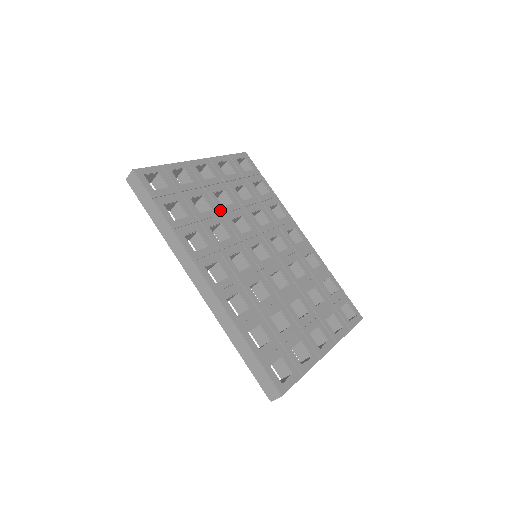
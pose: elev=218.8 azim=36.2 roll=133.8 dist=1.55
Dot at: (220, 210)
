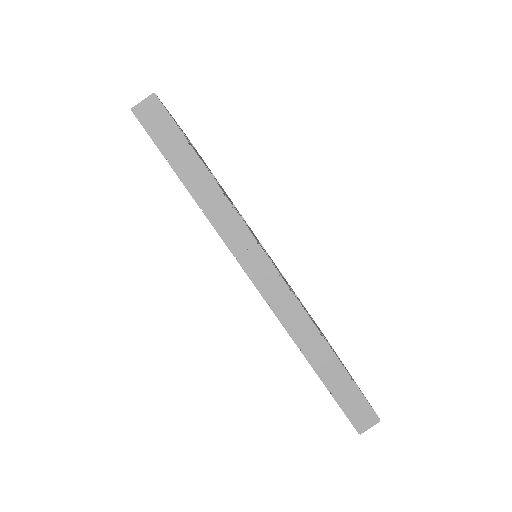
Dot at: occluded
